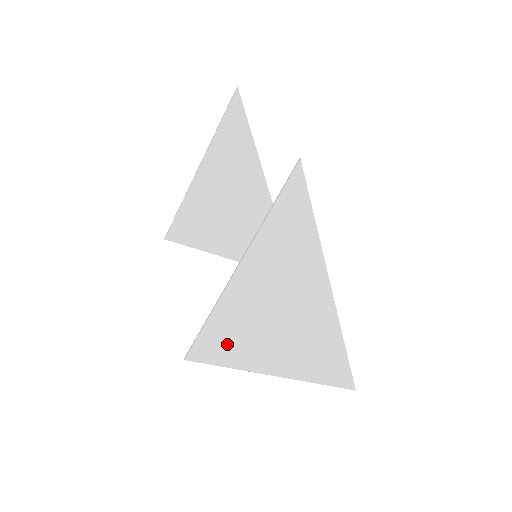
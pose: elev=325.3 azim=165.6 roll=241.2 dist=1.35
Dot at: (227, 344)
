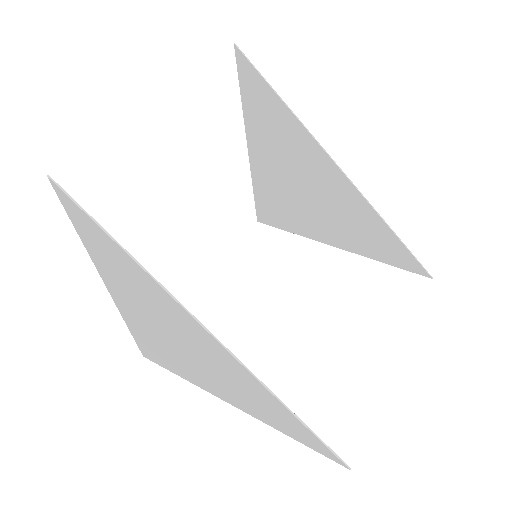
Dot at: (161, 354)
